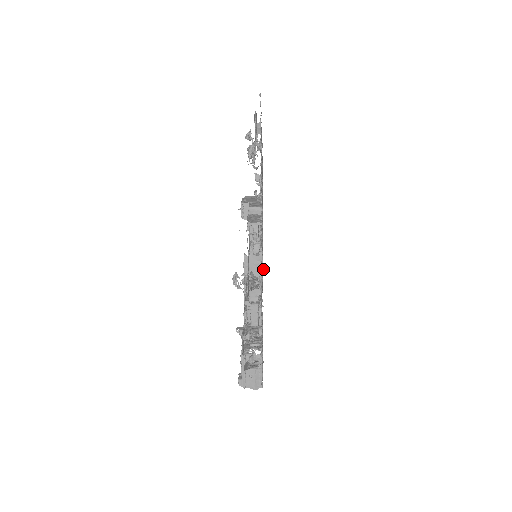
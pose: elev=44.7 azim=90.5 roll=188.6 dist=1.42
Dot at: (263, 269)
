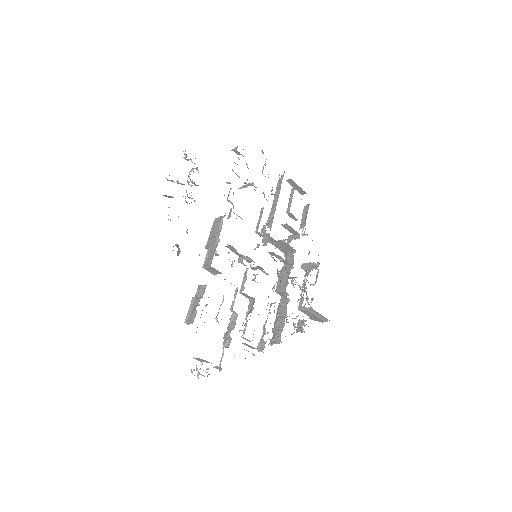
Dot at: occluded
